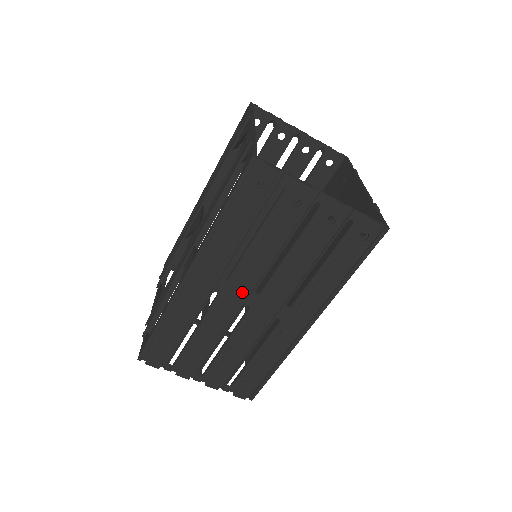
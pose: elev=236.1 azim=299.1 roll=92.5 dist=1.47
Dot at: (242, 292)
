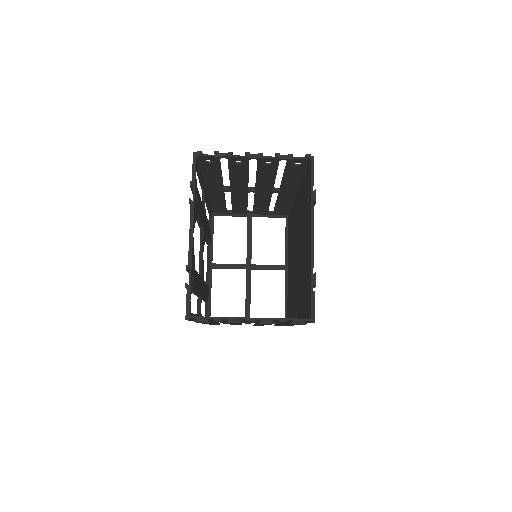
Dot at: occluded
